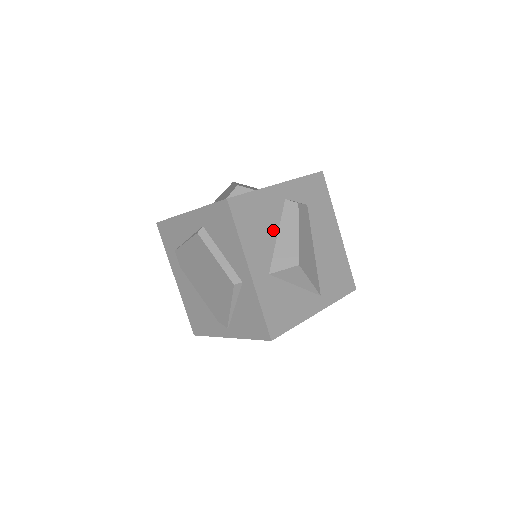
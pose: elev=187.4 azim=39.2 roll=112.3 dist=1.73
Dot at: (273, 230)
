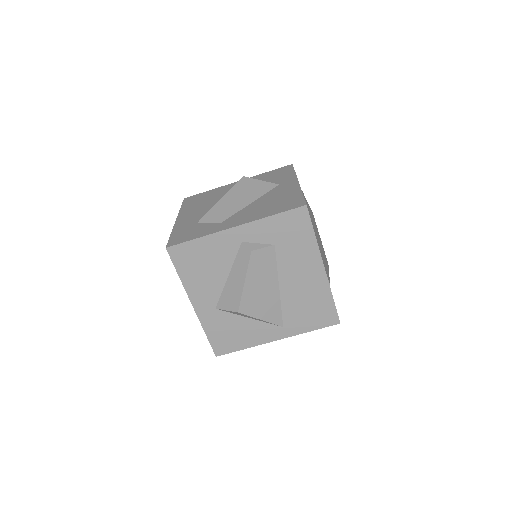
Dot at: (223, 272)
